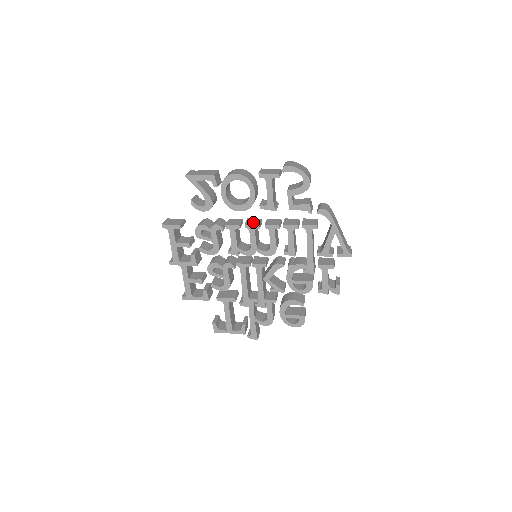
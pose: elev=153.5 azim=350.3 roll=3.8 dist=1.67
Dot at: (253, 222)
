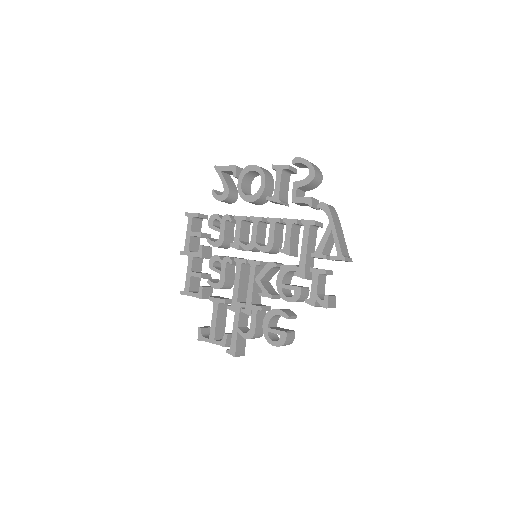
Dot at: occluded
